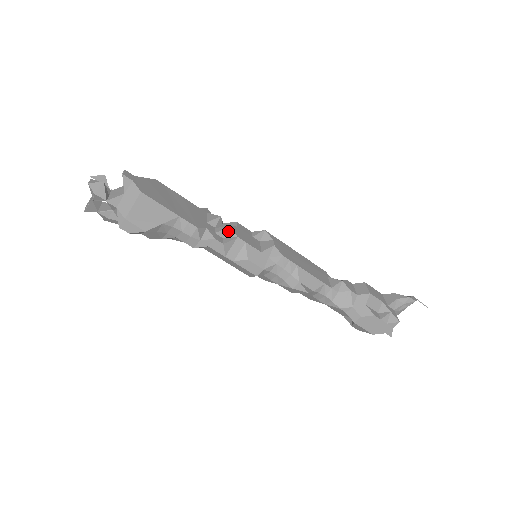
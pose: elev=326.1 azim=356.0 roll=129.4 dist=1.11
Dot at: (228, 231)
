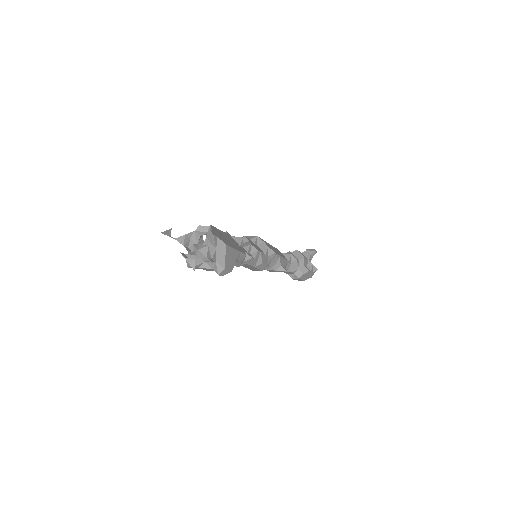
Dot at: (251, 248)
